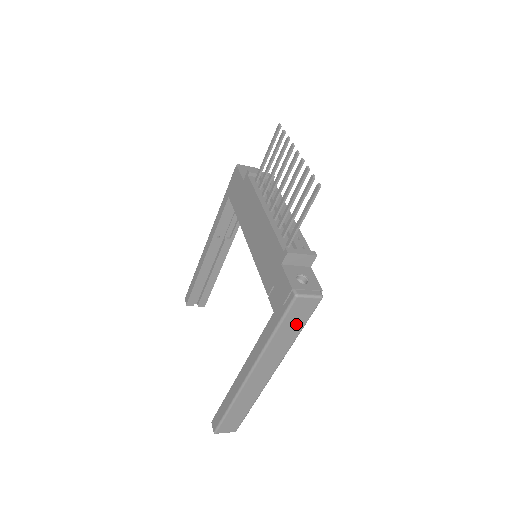
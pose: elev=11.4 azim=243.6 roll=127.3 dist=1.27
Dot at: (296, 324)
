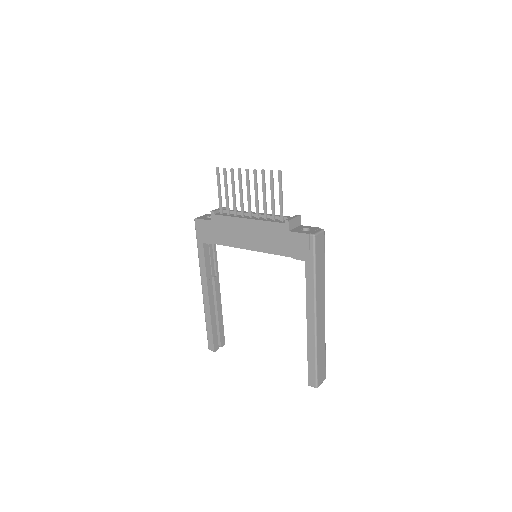
Dot at: (321, 258)
